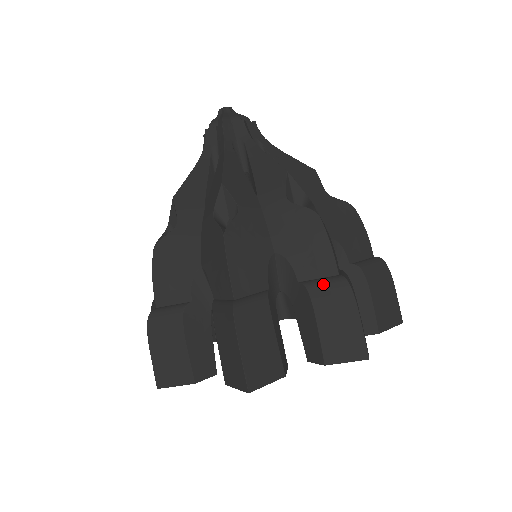
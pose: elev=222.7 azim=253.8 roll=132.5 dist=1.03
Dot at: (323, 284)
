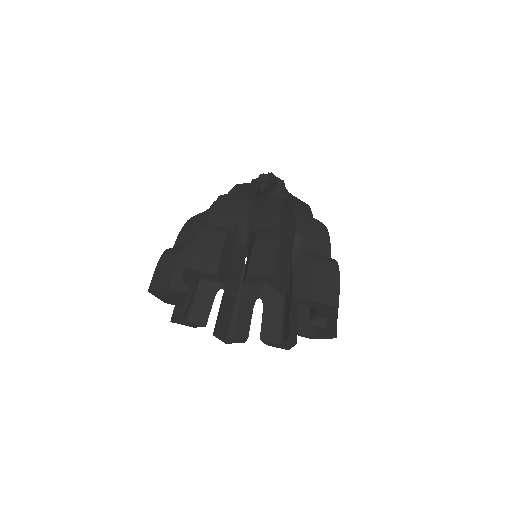
Dot at: (322, 257)
